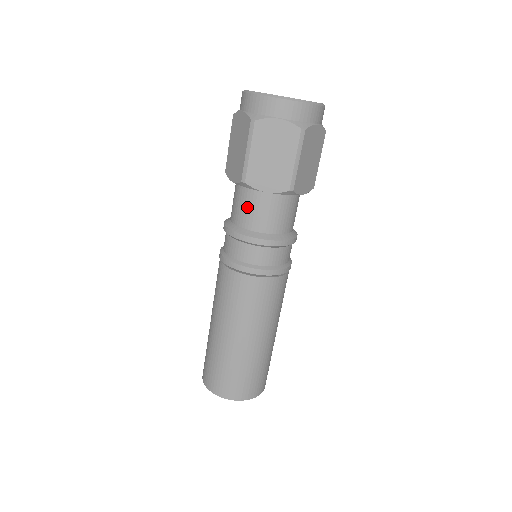
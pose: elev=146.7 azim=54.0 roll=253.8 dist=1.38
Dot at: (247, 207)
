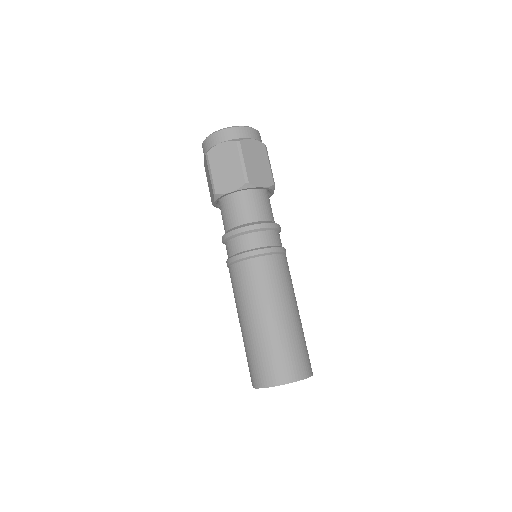
Dot at: (227, 213)
